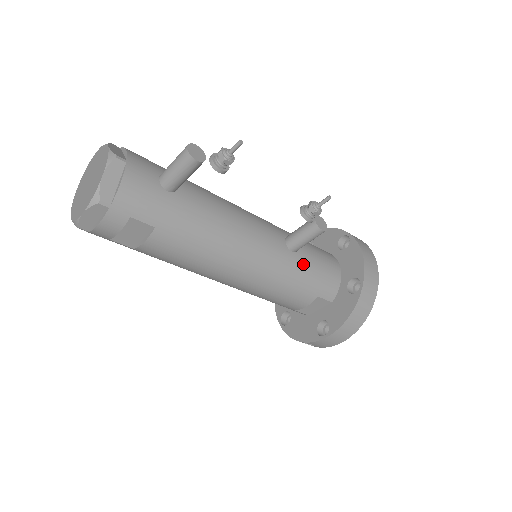
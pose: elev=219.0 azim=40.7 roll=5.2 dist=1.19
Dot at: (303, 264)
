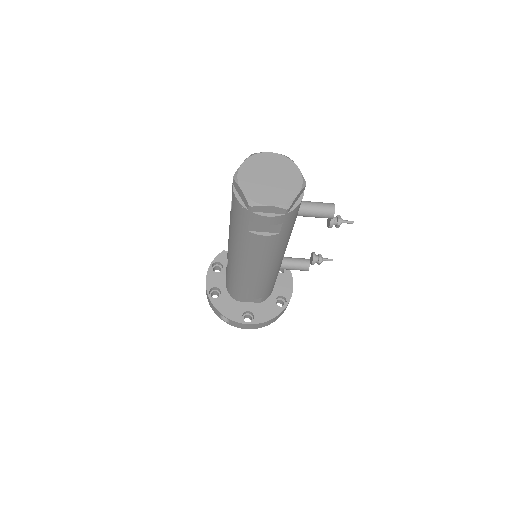
Dot at: occluded
